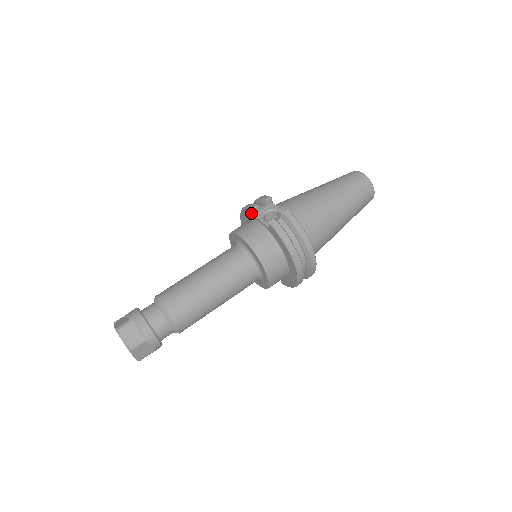
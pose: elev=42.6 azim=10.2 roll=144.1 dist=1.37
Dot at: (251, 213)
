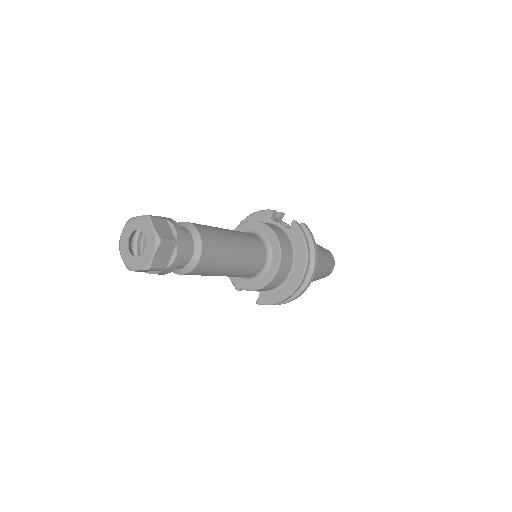
Dot at: (267, 216)
